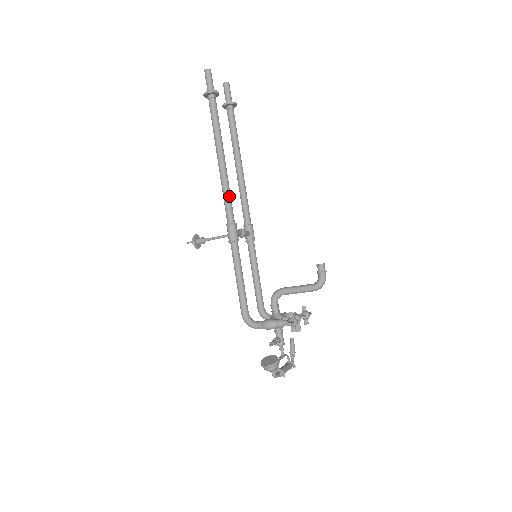
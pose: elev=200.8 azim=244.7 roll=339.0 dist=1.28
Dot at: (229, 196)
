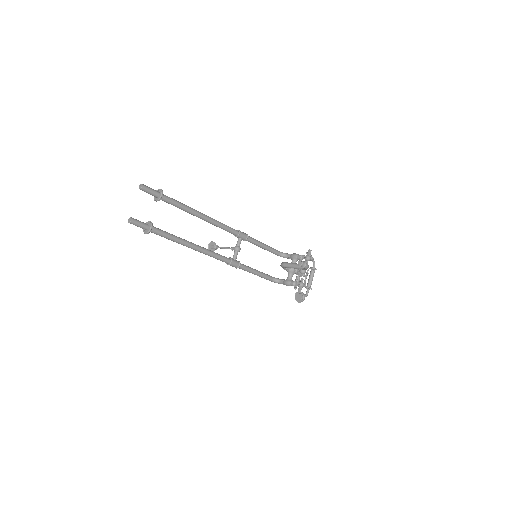
Dot at: (215, 256)
